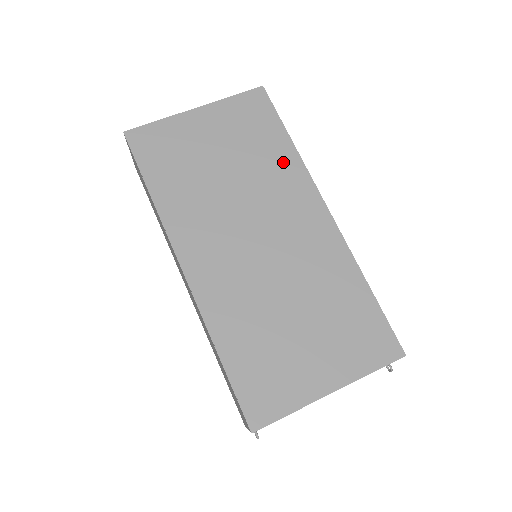
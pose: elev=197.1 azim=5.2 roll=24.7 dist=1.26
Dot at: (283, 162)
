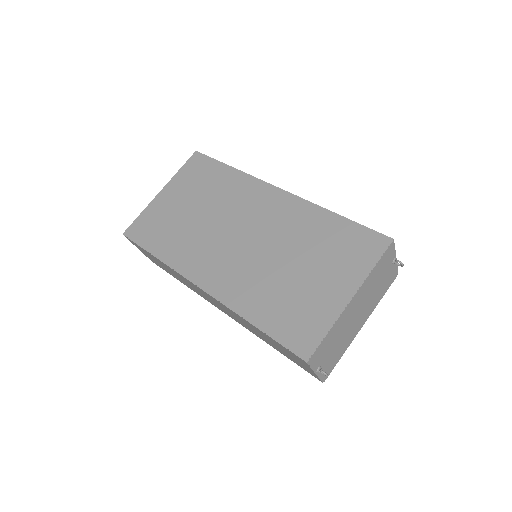
Dot at: (233, 182)
